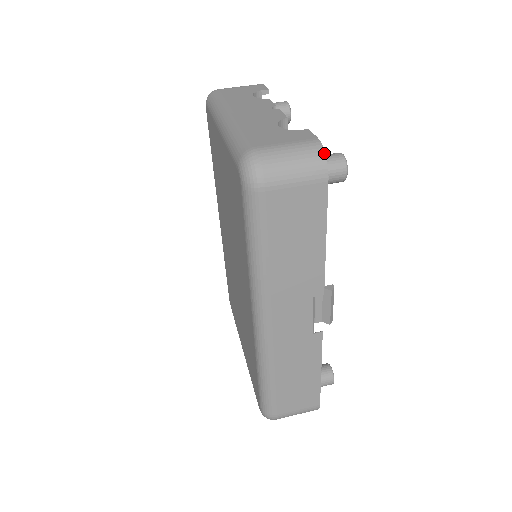
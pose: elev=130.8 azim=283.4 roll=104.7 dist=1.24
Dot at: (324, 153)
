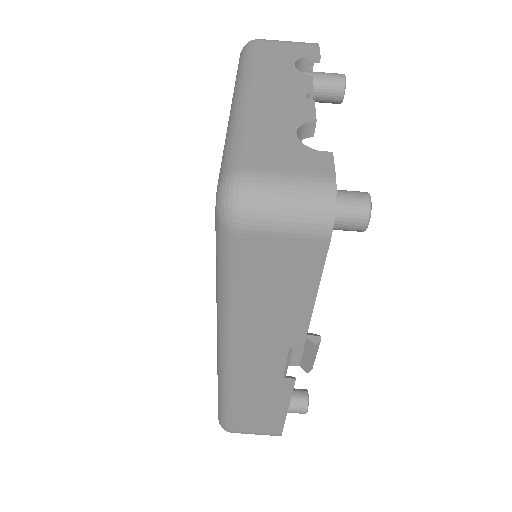
Dot at: (335, 202)
